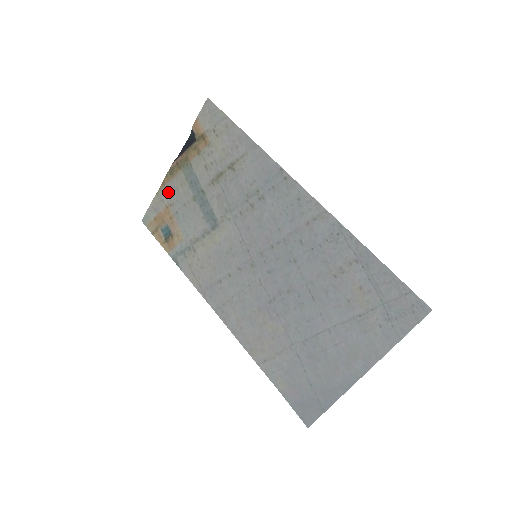
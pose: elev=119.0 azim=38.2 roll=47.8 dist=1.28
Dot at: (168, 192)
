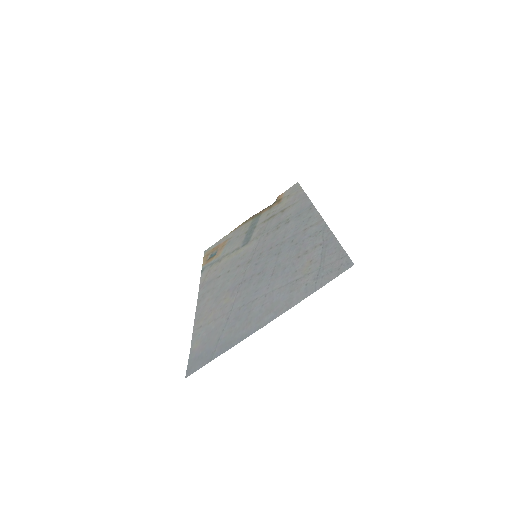
Dot at: (234, 232)
